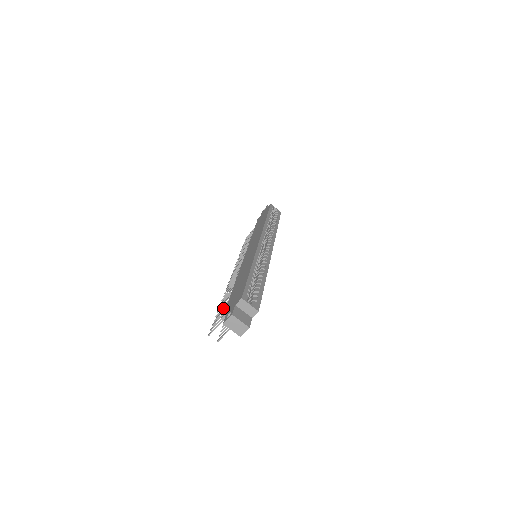
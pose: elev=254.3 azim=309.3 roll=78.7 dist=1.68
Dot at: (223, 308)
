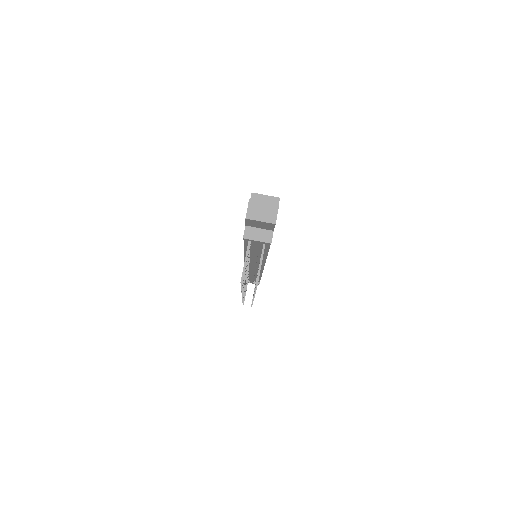
Dot at: occluded
